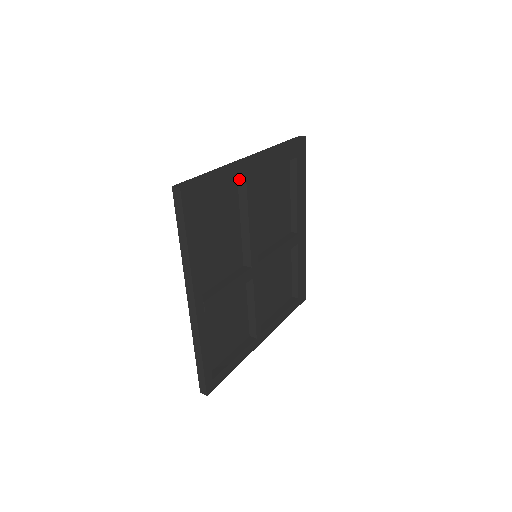
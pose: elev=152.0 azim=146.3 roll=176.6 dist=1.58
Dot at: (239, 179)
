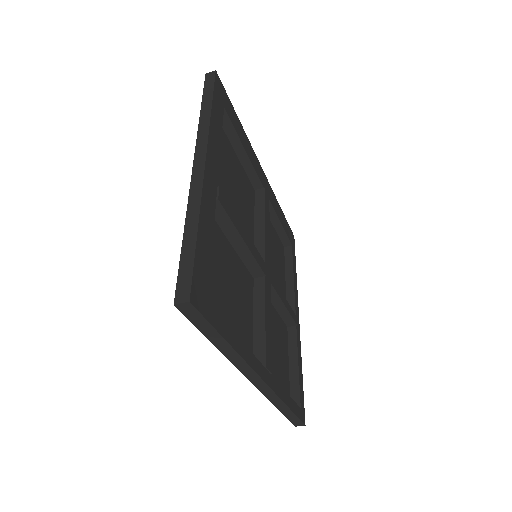
Dot at: (212, 205)
